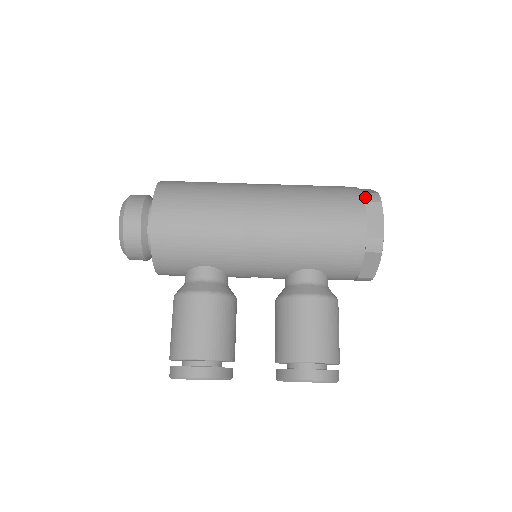
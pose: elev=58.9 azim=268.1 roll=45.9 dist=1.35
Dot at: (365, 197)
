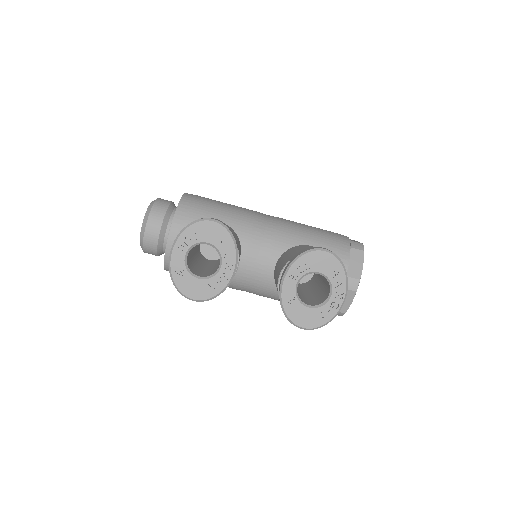
Dot at: occluded
